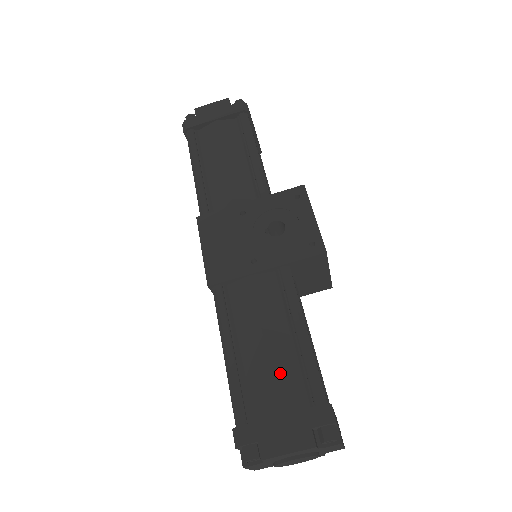
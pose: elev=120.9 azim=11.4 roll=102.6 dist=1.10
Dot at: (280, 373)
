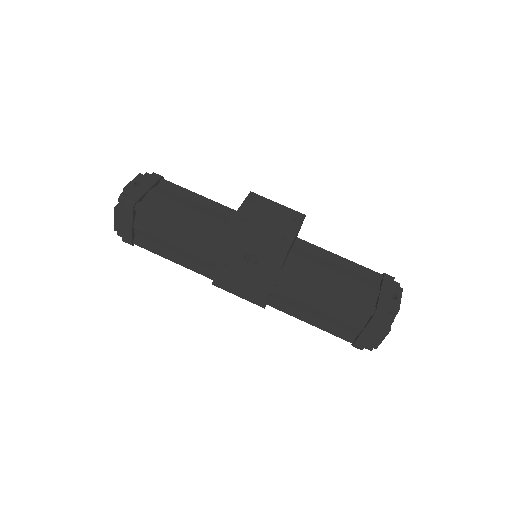
Dot at: (341, 315)
